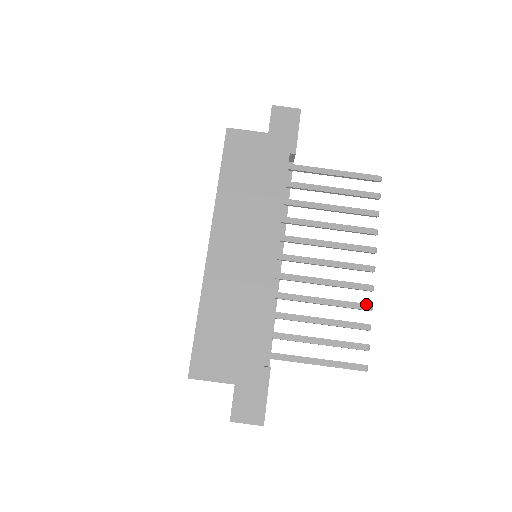
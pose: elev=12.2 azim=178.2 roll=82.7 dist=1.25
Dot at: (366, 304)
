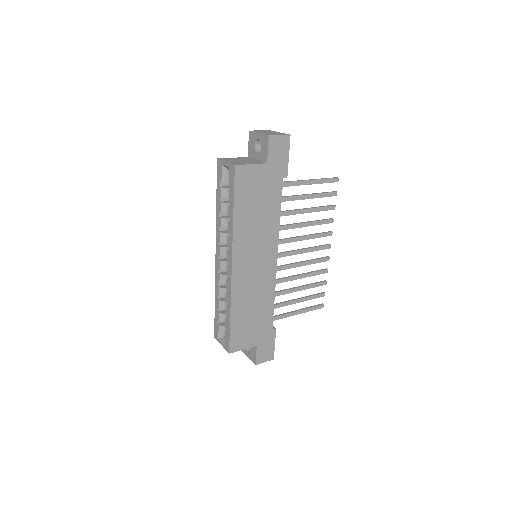
Dot at: (325, 270)
